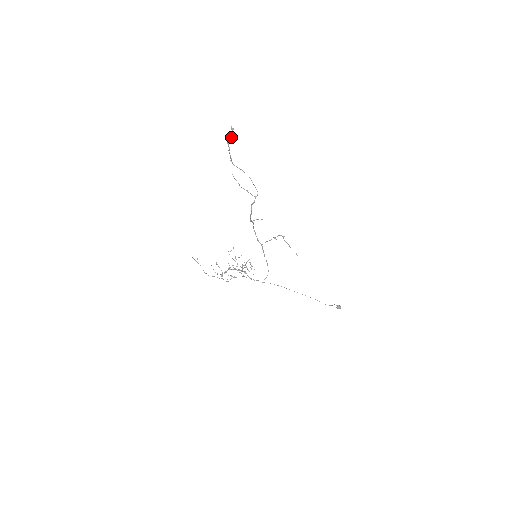
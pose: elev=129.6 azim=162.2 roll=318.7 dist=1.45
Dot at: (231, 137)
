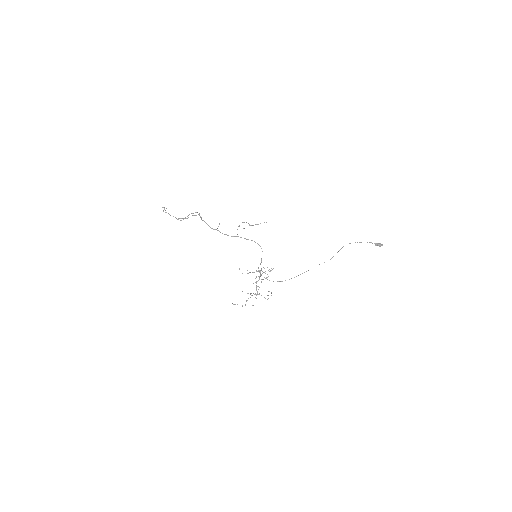
Dot at: occluded
